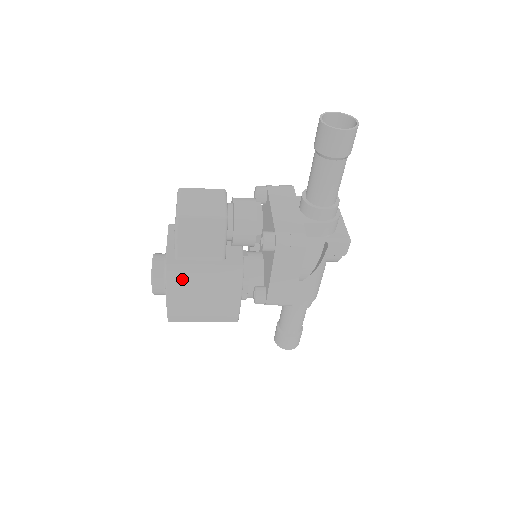
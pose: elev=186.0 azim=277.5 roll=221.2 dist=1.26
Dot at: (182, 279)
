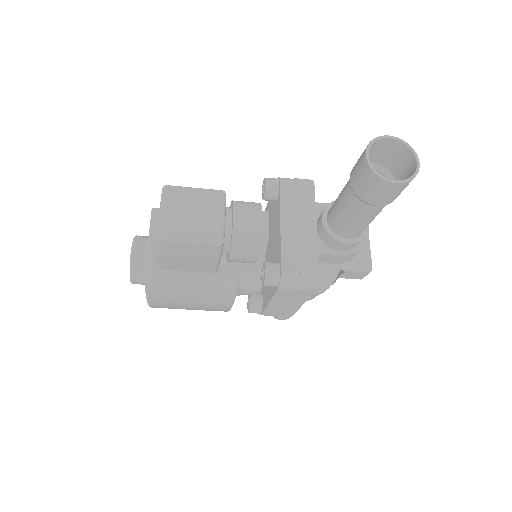
Dot at: (165, 288)
